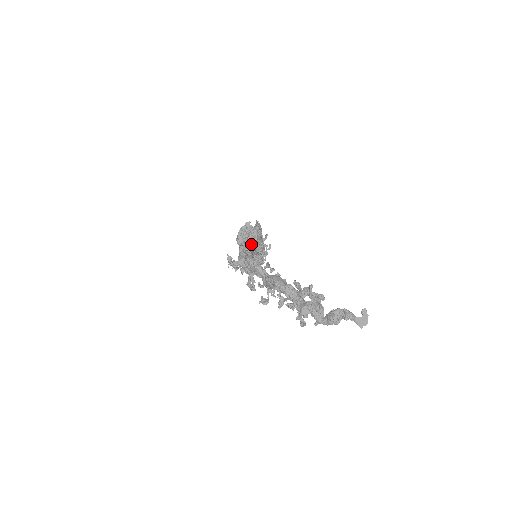
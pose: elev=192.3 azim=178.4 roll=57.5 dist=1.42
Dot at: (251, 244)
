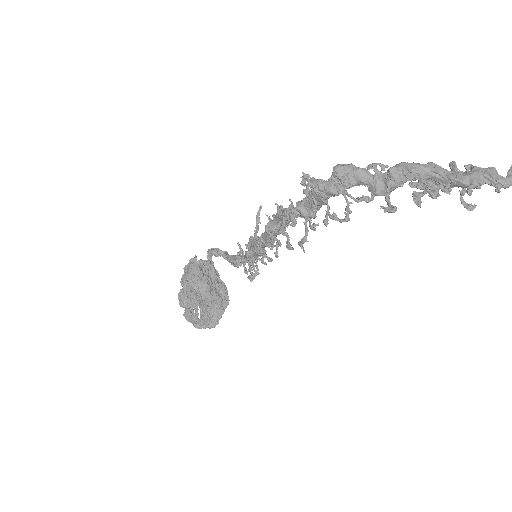
Dot at: (251, 236)
